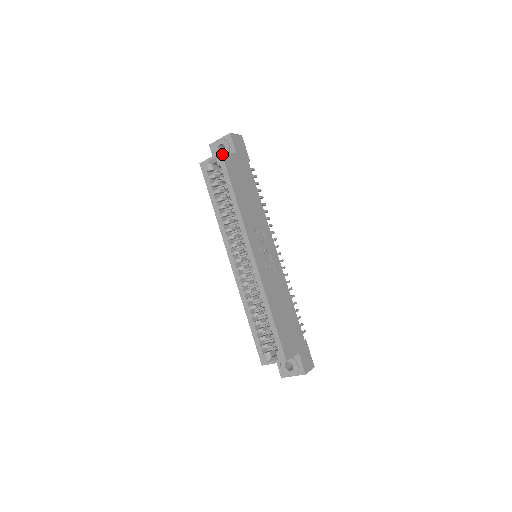
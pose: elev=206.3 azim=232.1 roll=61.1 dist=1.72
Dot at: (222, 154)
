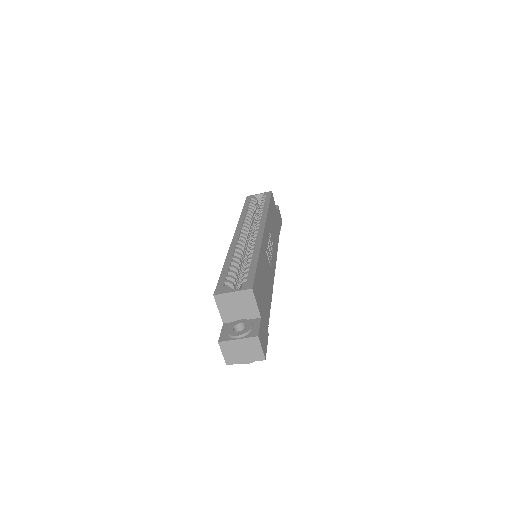
Dot at: occluded
